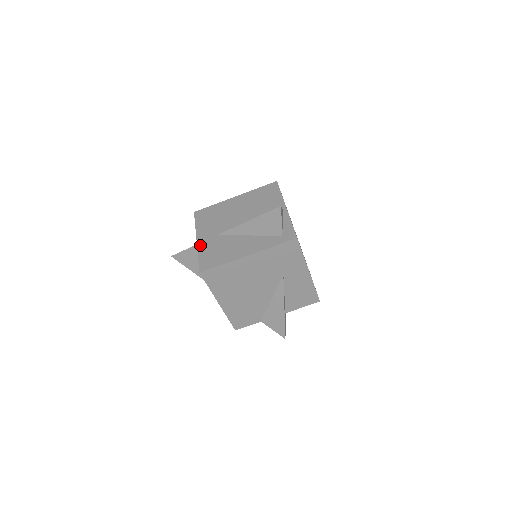
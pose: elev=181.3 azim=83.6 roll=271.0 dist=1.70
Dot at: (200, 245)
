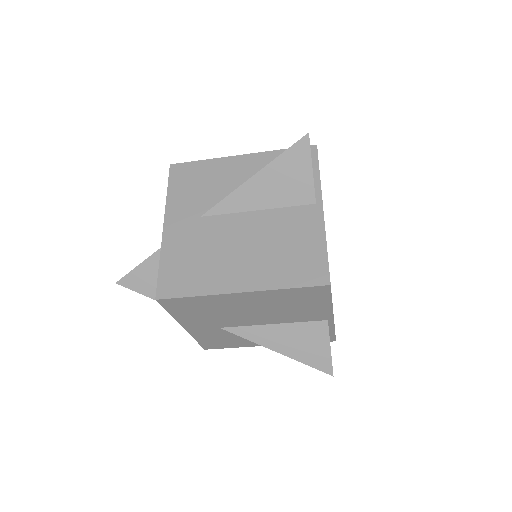
Dot at: (193, 334)
